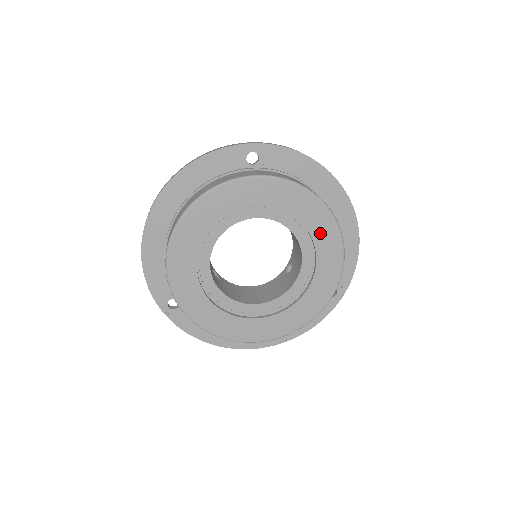
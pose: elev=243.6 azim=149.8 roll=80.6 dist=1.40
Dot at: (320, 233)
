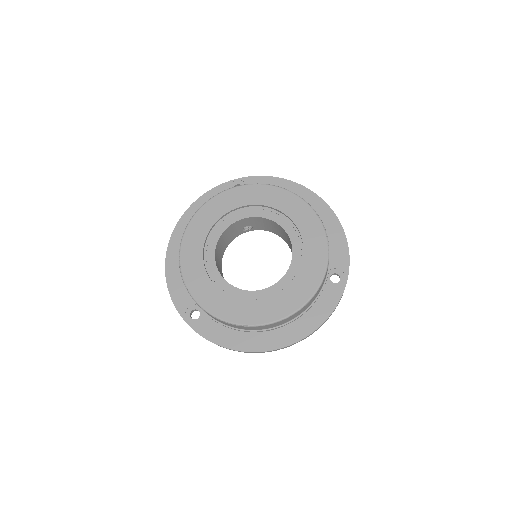
Dot at: (297, 215)
